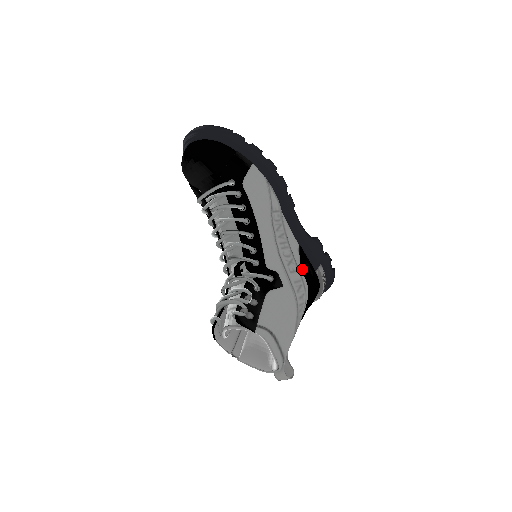
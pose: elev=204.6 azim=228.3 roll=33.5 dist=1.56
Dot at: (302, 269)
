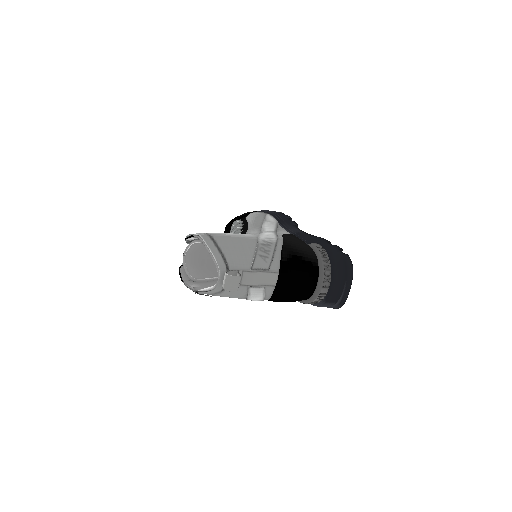
Dot at: (282, 235)
